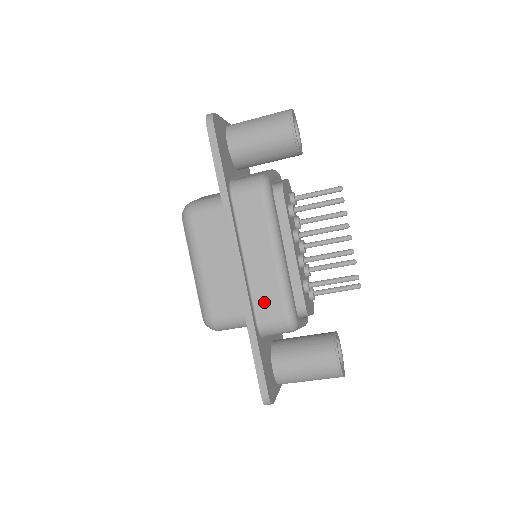
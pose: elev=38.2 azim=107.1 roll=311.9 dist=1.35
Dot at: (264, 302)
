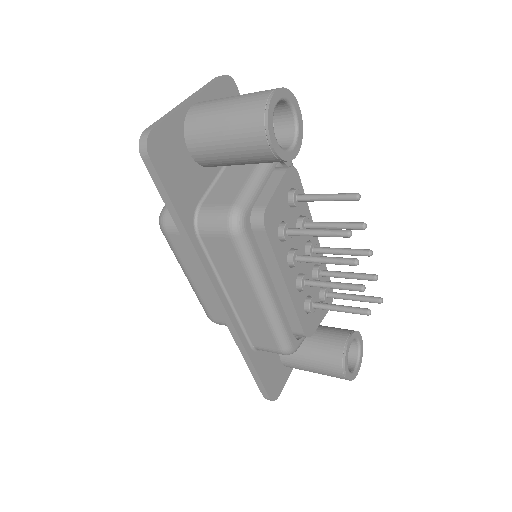
Dot at: (255, 333)
